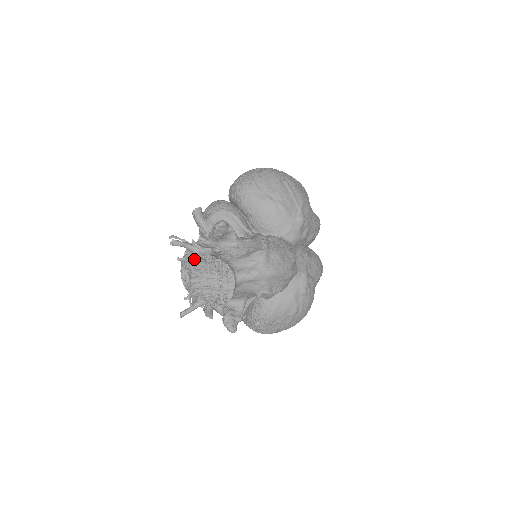
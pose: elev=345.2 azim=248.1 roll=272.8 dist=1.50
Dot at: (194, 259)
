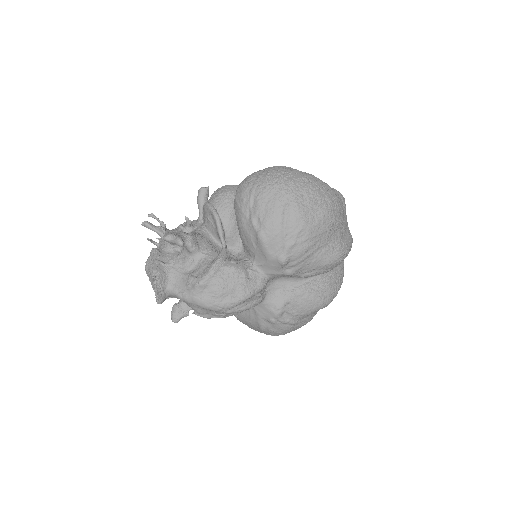
Dot at: (155, 248)
